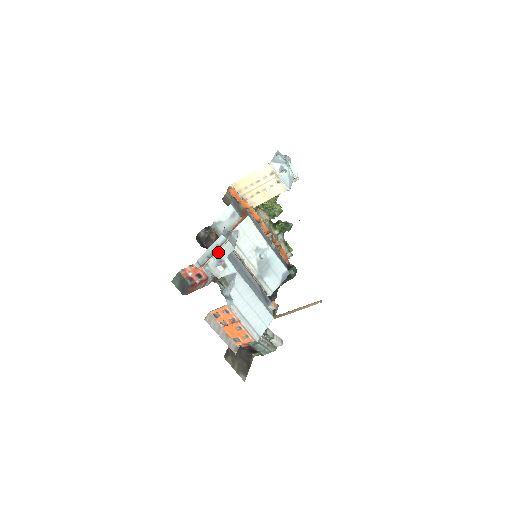
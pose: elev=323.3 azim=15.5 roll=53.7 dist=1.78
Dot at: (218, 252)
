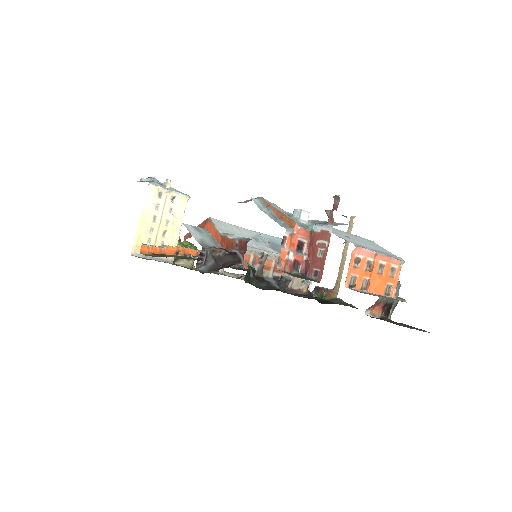
Dot at: (277, 210)
